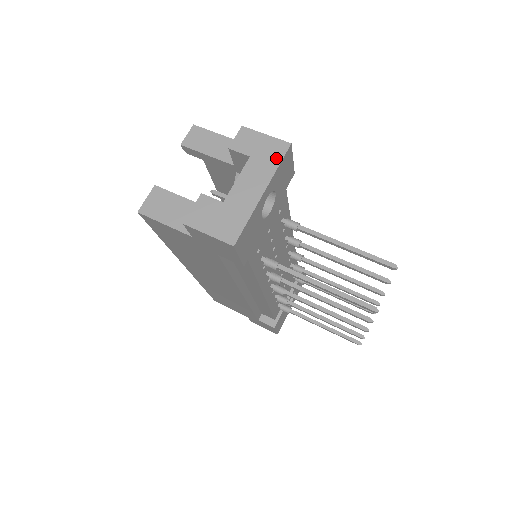
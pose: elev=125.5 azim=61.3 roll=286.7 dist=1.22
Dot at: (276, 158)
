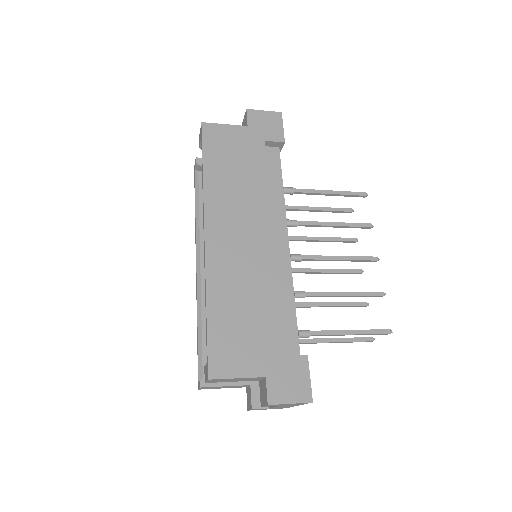
Dot at: occluded
